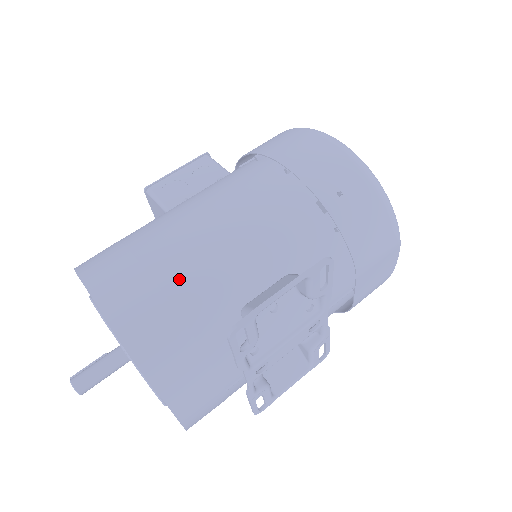
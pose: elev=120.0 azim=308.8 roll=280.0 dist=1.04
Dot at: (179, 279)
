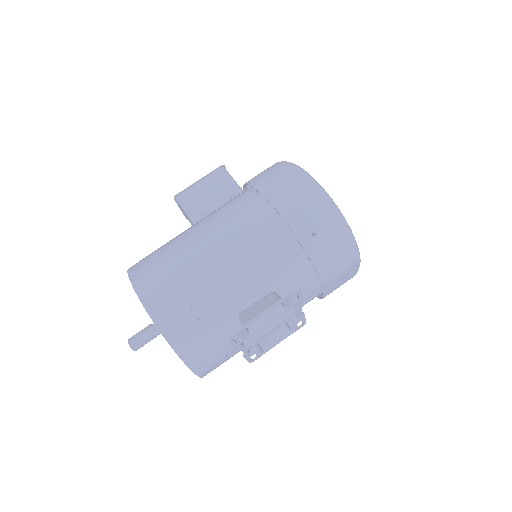
Dot at: (198, 295)
